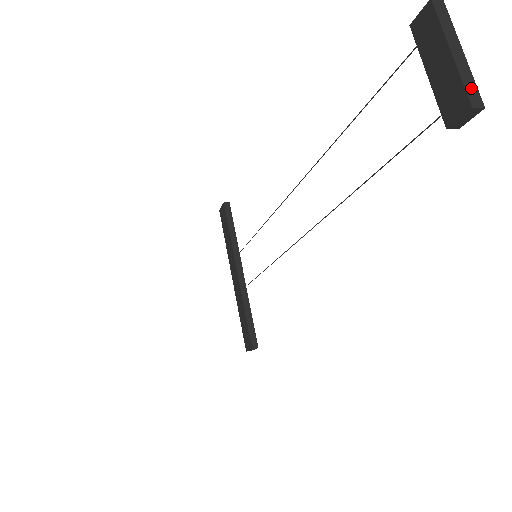
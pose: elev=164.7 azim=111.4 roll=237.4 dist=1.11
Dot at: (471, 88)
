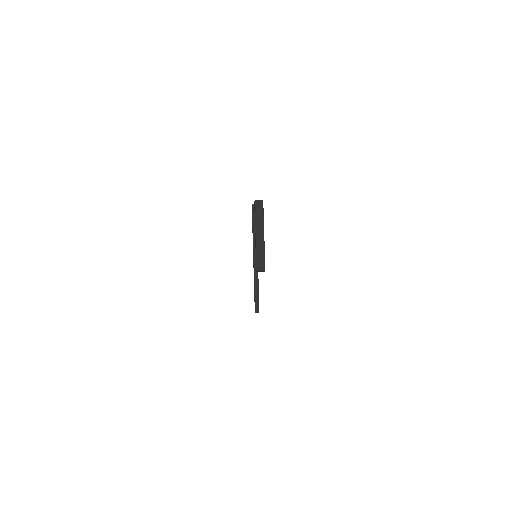
Dot at: (260, 259)
